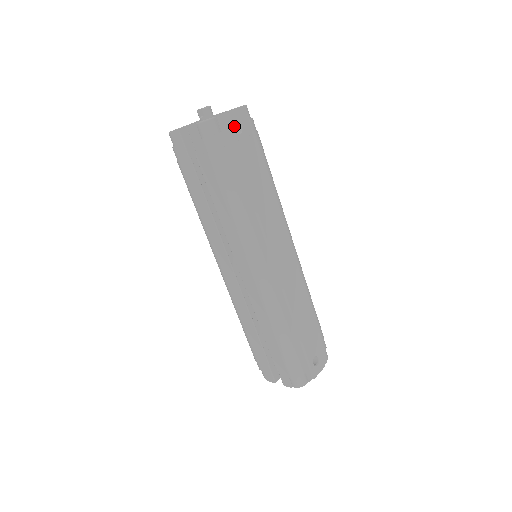
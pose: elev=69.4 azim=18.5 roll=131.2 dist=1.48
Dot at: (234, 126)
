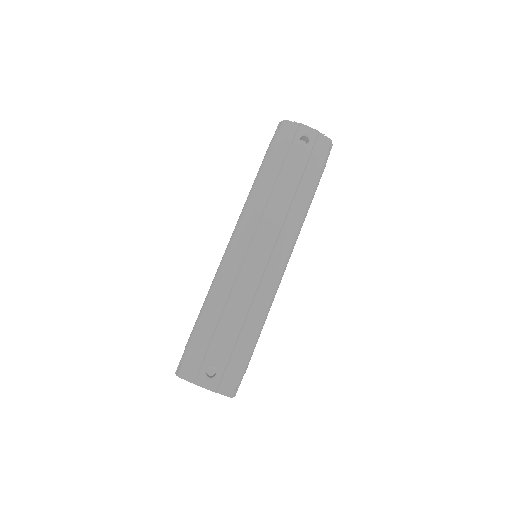
Dot at: occluded
